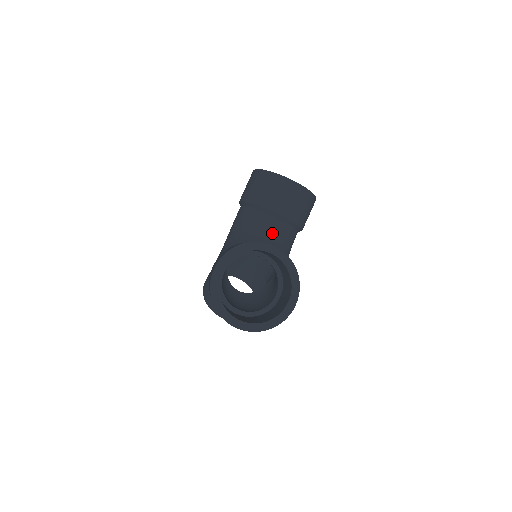
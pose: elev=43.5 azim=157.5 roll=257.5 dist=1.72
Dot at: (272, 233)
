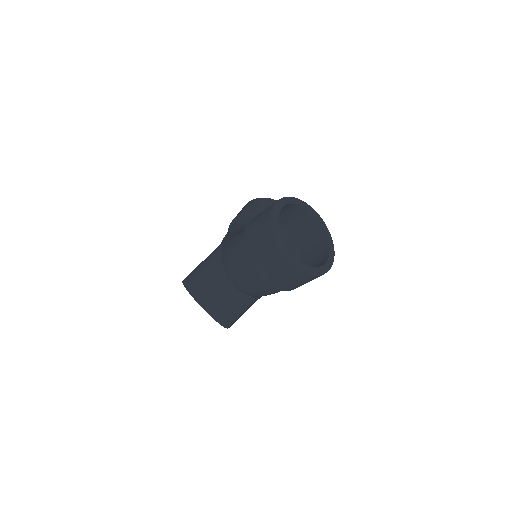
Dot at: occluded
